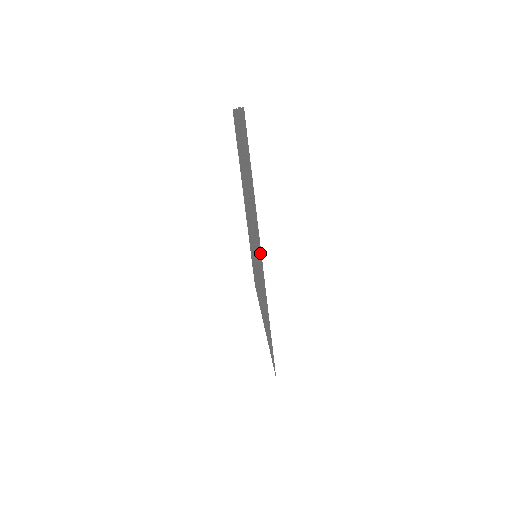
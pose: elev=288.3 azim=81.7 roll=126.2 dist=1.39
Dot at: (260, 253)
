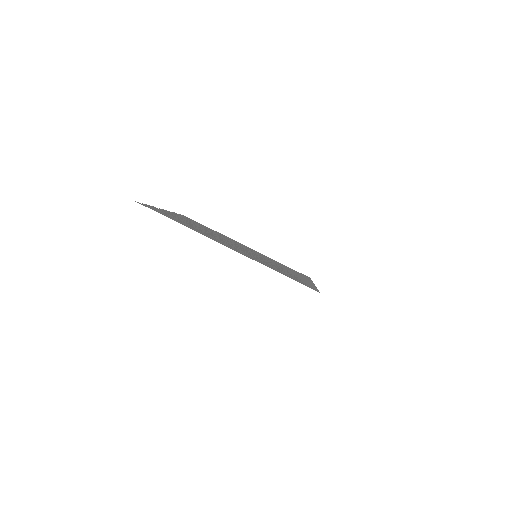
Dot at: occluded
